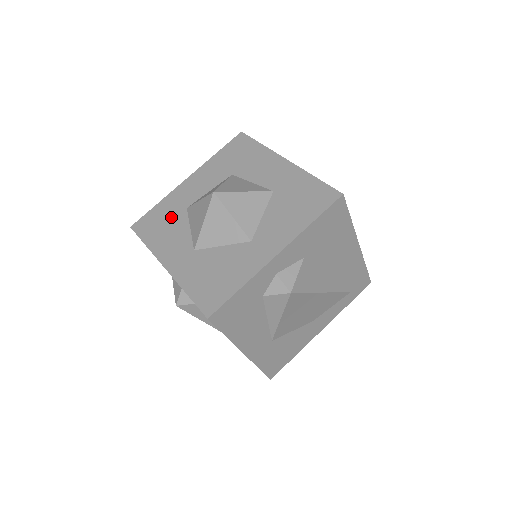
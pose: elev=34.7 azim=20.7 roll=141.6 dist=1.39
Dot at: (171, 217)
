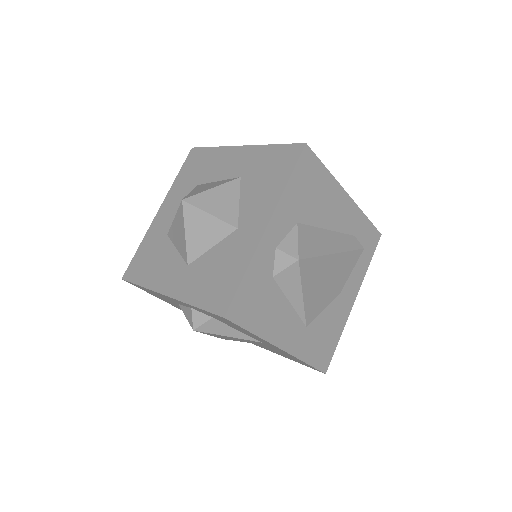
Dot at: (156, 250)
